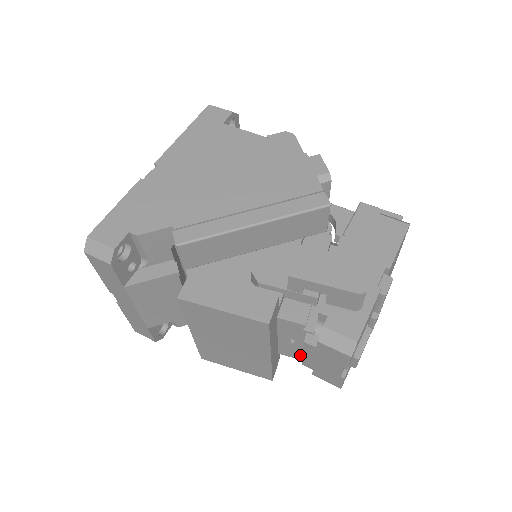
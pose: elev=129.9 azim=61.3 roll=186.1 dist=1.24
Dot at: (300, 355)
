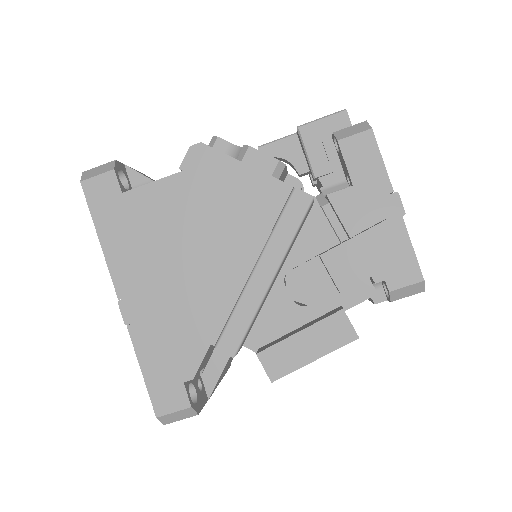
Dot at: occluded
